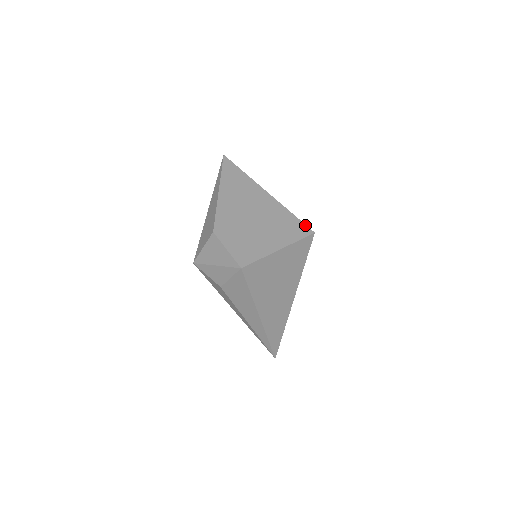
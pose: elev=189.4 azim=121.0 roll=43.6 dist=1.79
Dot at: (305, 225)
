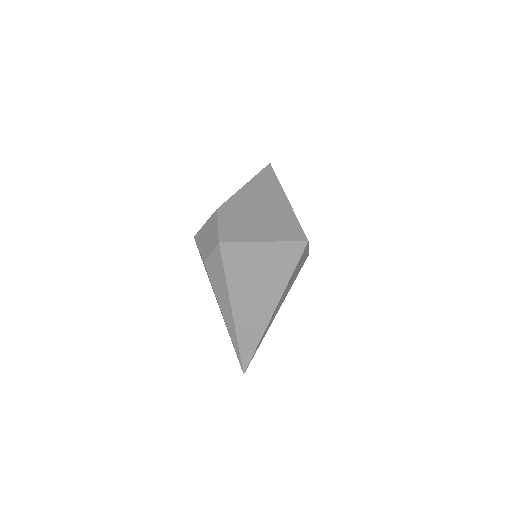
Dot at: (303, 232)
